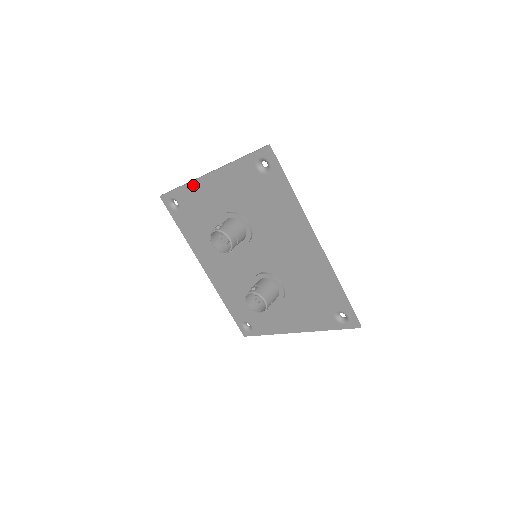
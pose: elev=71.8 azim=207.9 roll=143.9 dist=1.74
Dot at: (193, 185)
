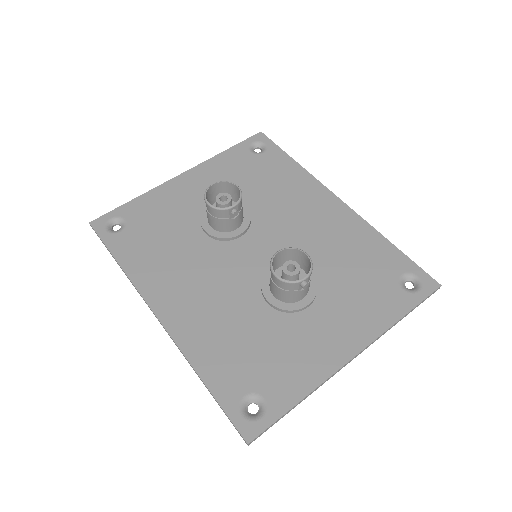
Dot at: (157, 191)
